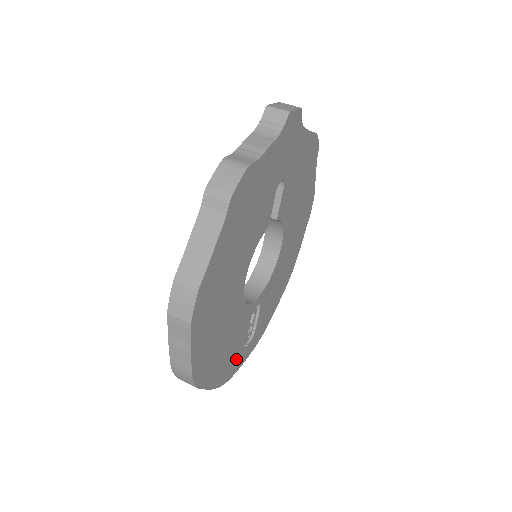
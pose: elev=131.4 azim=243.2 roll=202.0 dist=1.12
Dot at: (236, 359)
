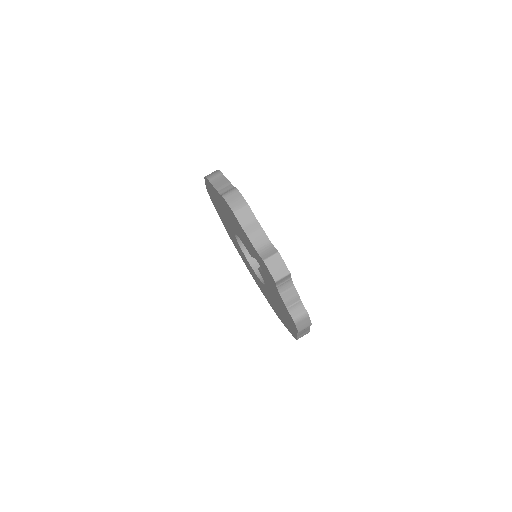
Dot at: occluded
